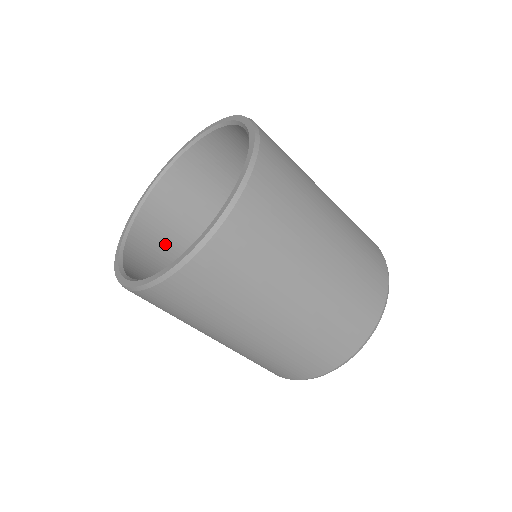
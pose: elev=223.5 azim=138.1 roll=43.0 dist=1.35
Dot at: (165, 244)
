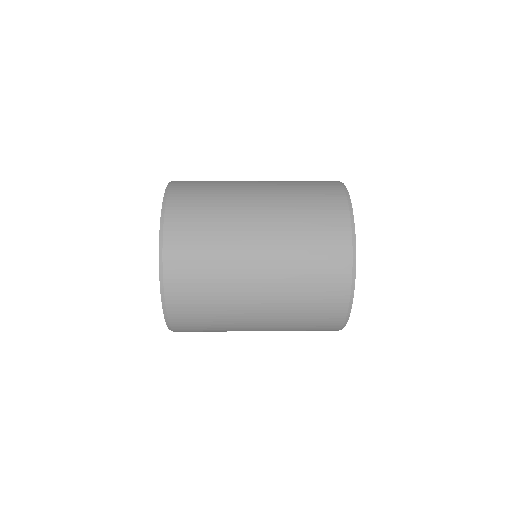
Dot at: occluded
